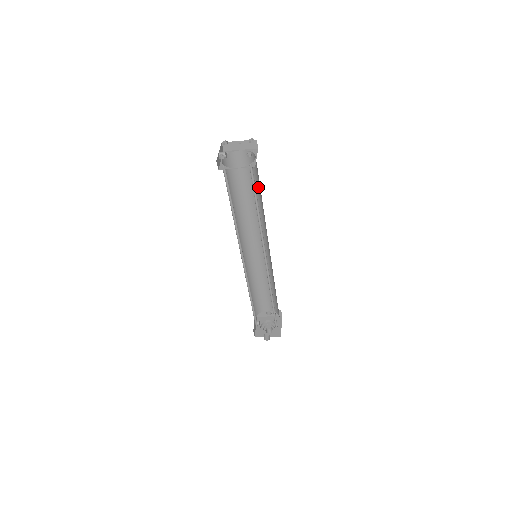
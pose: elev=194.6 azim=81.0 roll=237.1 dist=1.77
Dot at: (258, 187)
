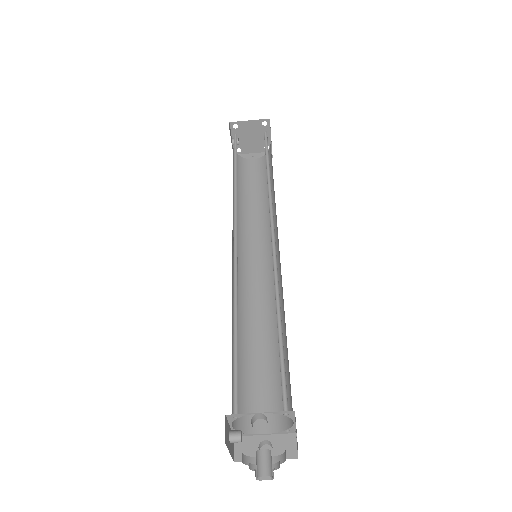
Dot at: occluded
